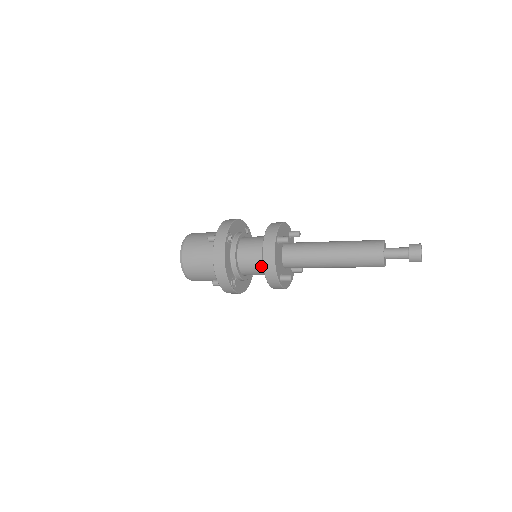
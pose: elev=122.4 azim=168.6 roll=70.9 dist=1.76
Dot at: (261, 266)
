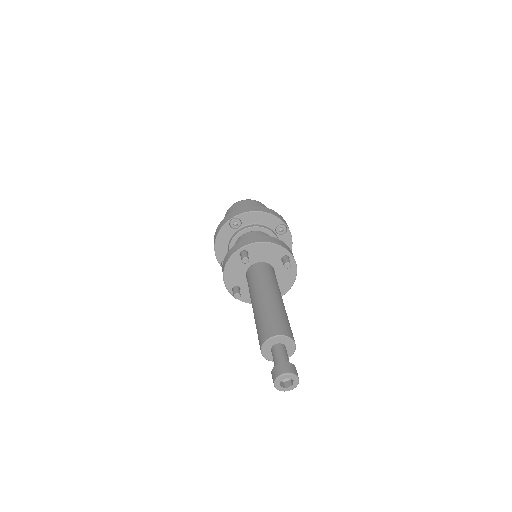
Dot at: occluded
